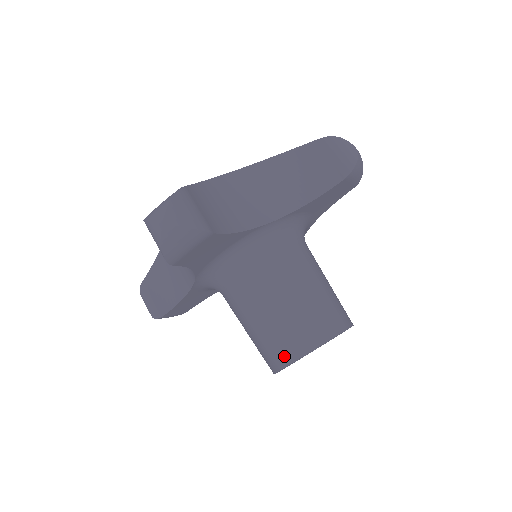
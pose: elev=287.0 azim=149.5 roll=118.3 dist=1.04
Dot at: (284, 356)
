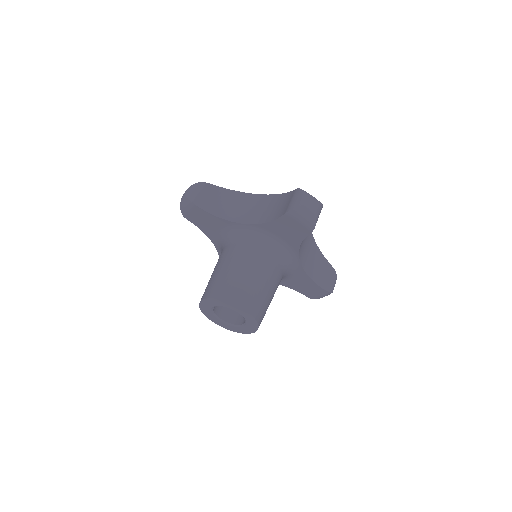
Dot at: (238, 299)
